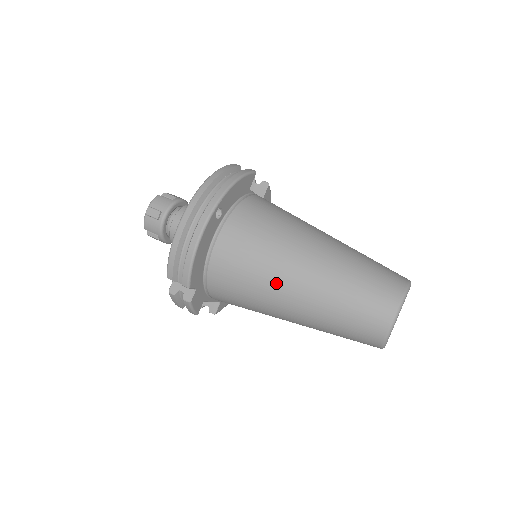
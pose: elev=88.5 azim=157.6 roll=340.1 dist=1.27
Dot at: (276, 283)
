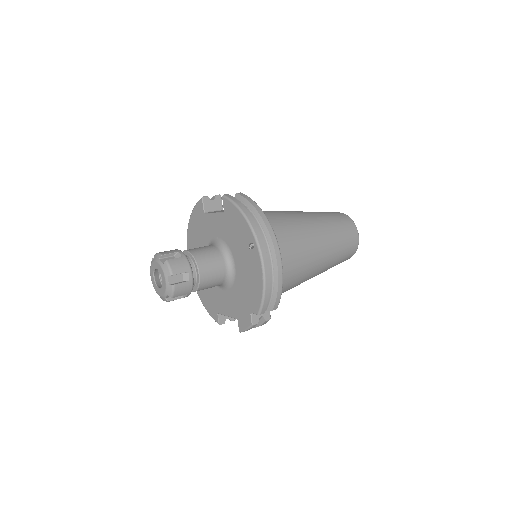
Dot at: (310, 263)
